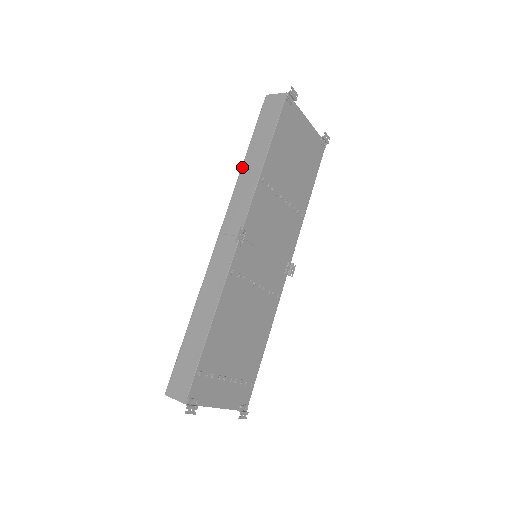
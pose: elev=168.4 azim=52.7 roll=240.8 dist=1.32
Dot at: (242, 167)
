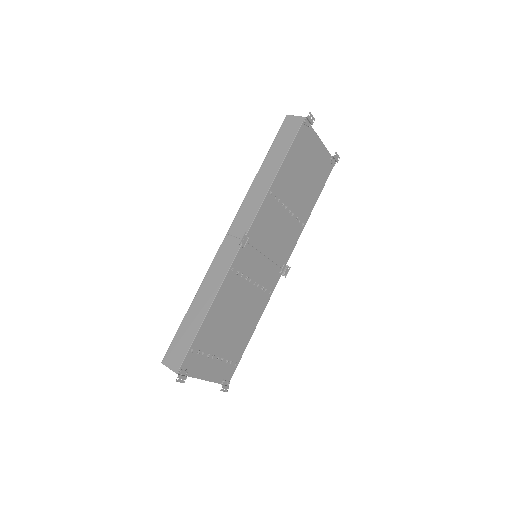
Dot at: (255, 178)
